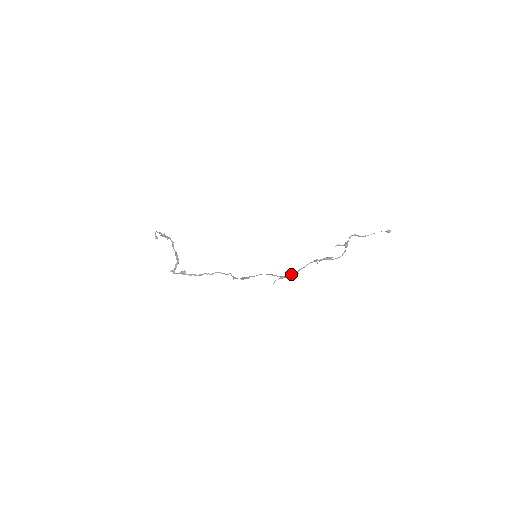
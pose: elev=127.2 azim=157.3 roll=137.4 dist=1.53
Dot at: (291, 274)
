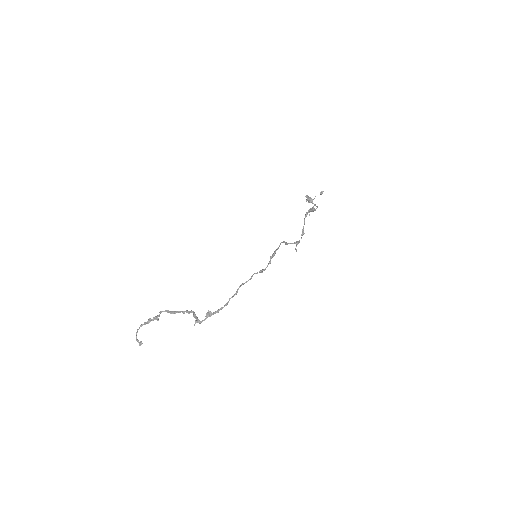
Dot at: occluded
